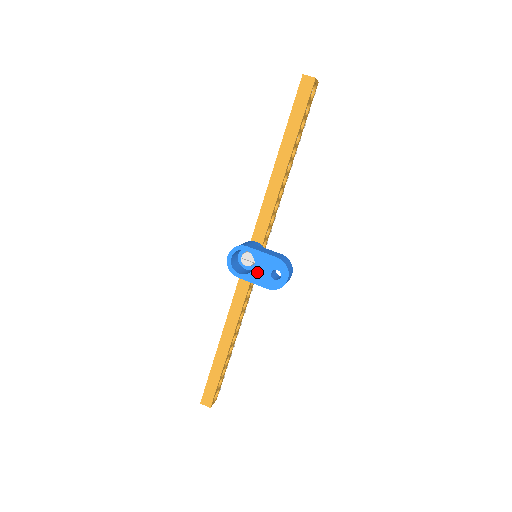
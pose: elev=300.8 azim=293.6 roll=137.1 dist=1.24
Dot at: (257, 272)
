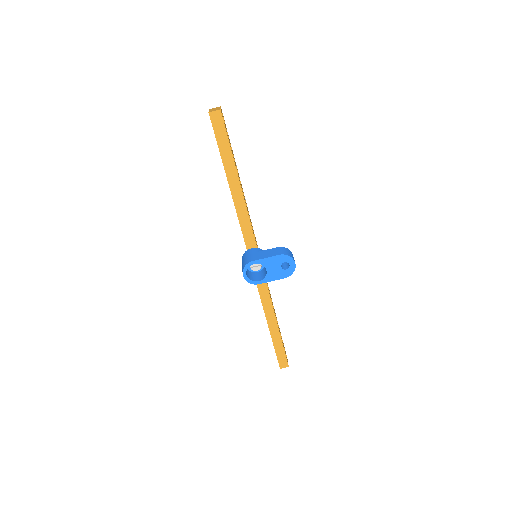
Dot at: (271, 272)
